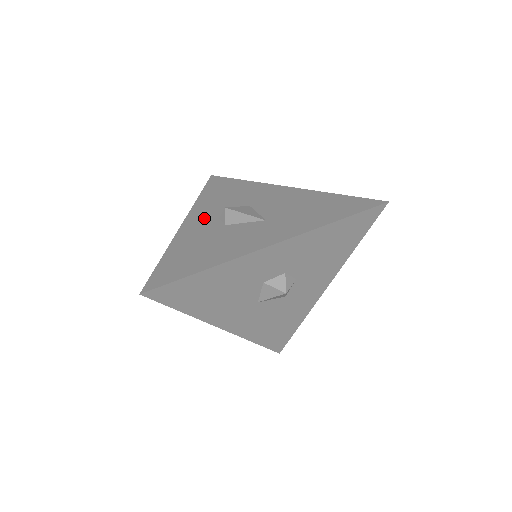
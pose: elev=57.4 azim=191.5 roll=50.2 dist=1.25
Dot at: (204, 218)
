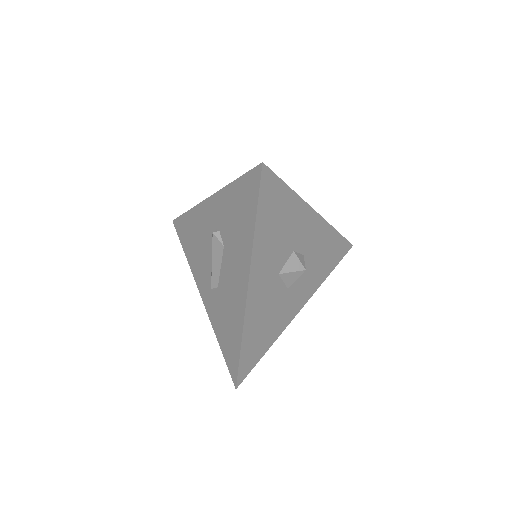
Dot at: occluded
